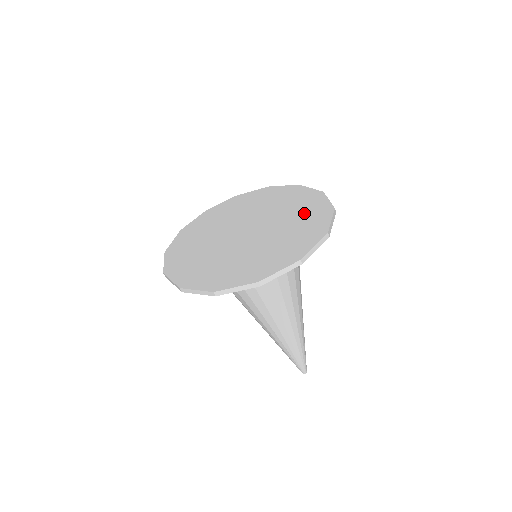
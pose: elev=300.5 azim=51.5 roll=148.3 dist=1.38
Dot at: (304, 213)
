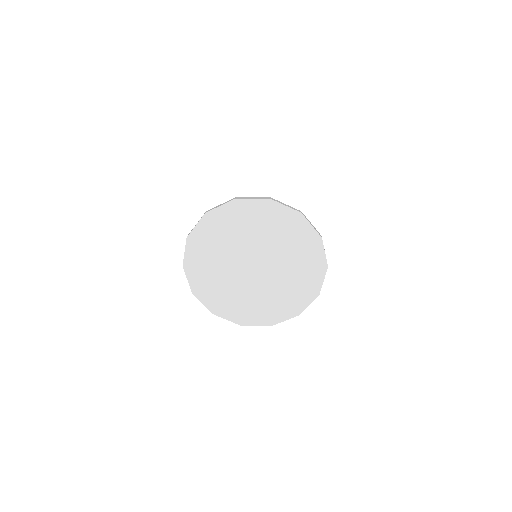
Dot at: (288, 298)
